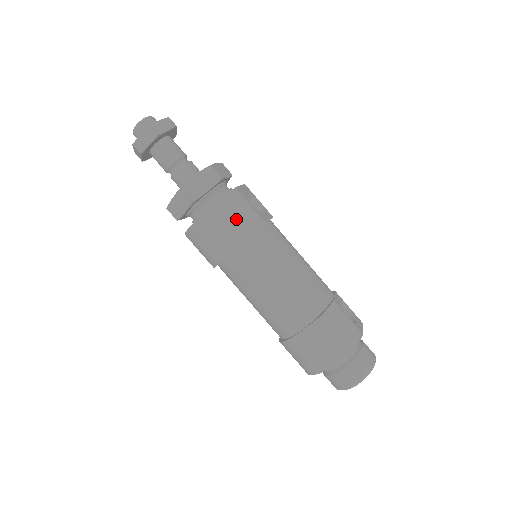
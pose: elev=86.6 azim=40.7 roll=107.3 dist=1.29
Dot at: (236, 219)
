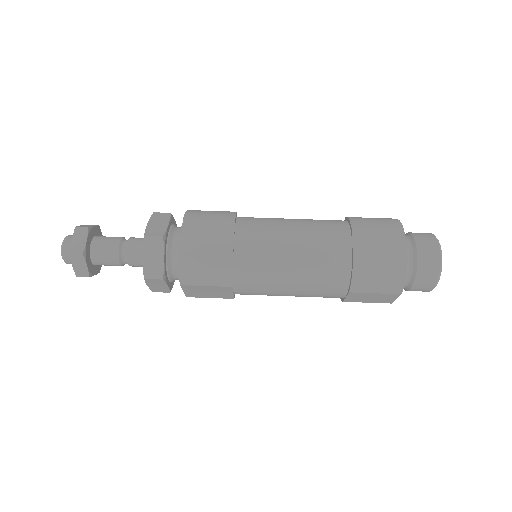
Dot at: (211, 217)
